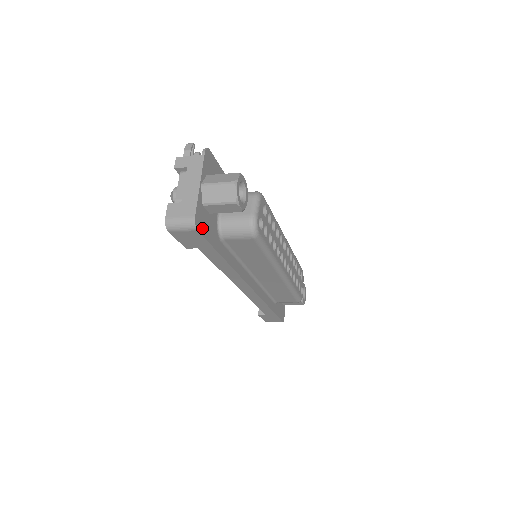
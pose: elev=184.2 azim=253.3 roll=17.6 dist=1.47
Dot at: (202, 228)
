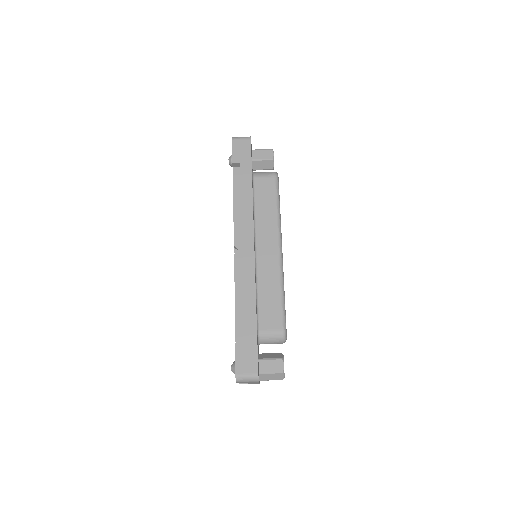
Dot at: occluded
